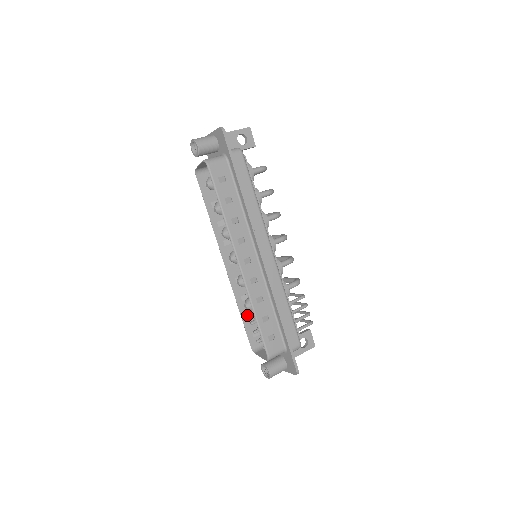
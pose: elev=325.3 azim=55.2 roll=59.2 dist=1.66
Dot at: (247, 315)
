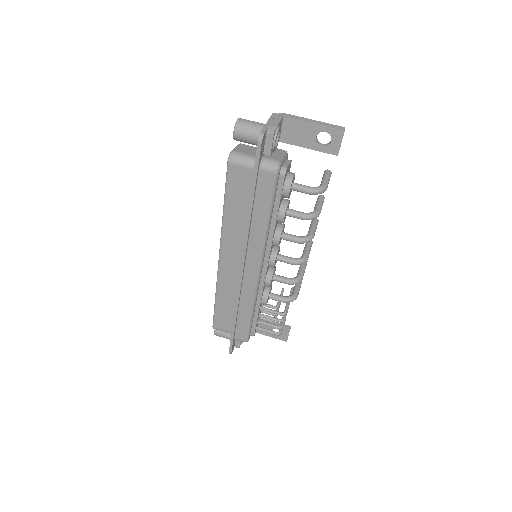
Dot at: occluded
